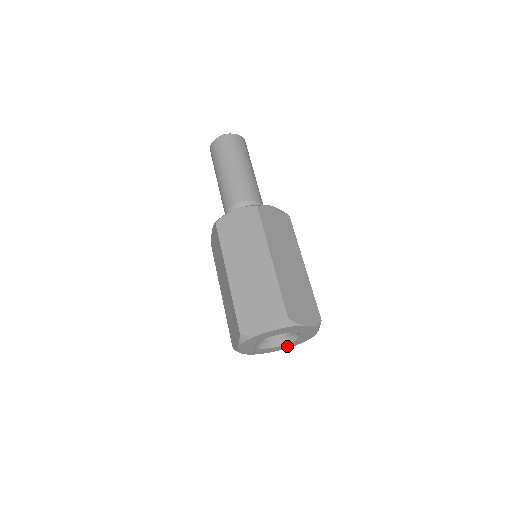
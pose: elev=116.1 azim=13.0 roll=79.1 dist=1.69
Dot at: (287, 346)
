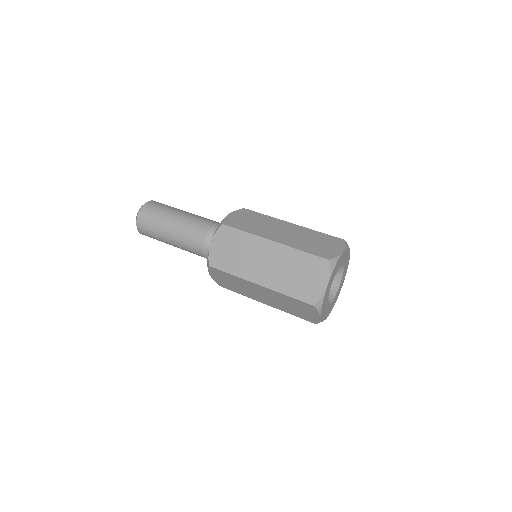
Dot at: (330, 309)
